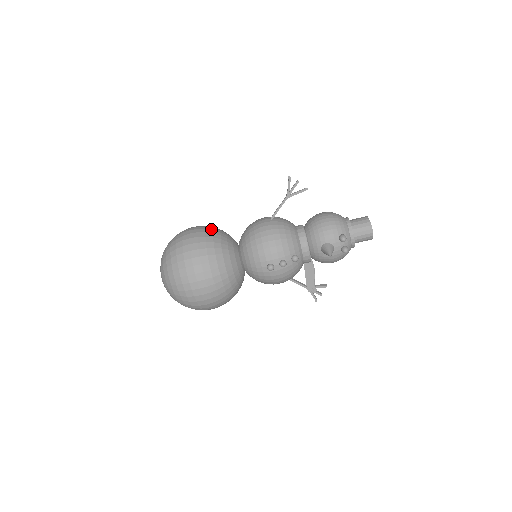
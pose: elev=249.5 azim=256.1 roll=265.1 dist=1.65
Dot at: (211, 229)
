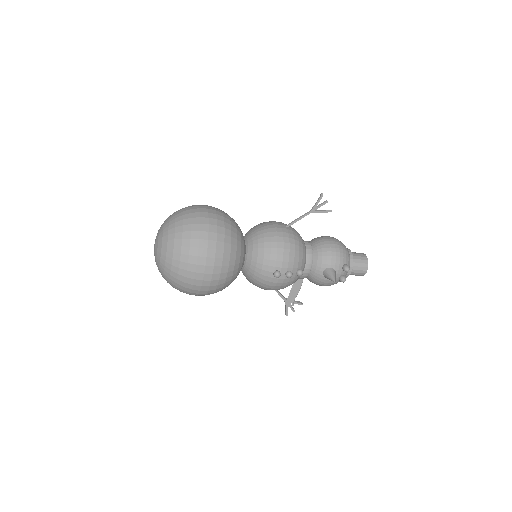
Dot at: (227, 215)
